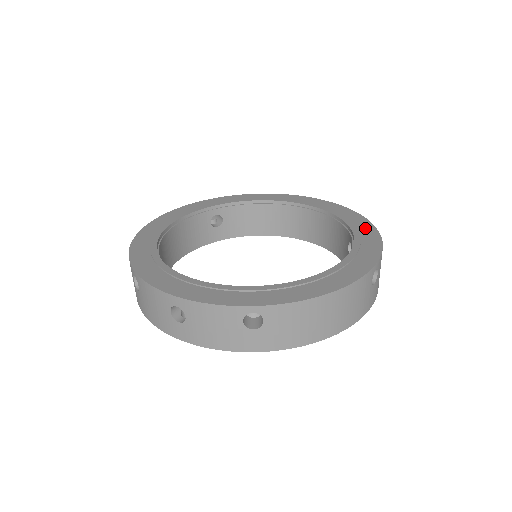
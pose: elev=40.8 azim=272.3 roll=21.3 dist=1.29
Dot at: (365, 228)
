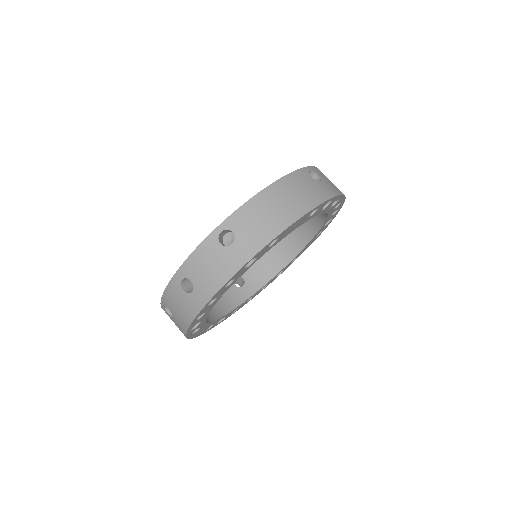
Dot at: occluded
